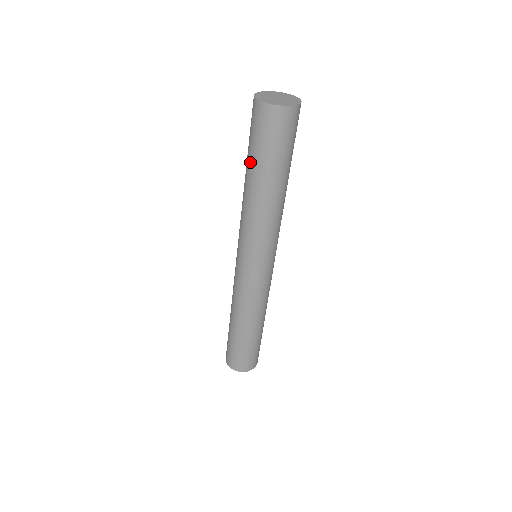
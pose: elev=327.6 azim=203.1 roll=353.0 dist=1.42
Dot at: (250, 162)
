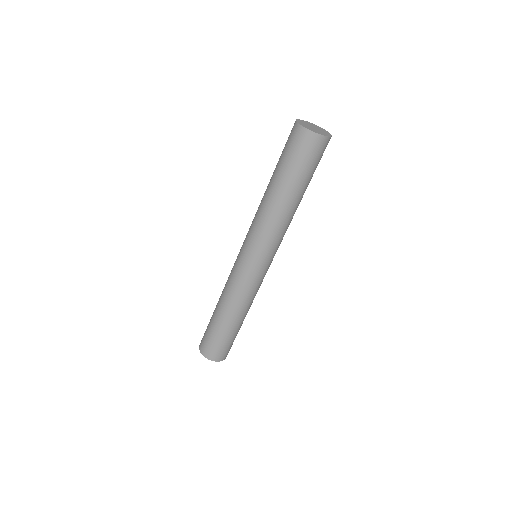
Dot at: (275, 170)
